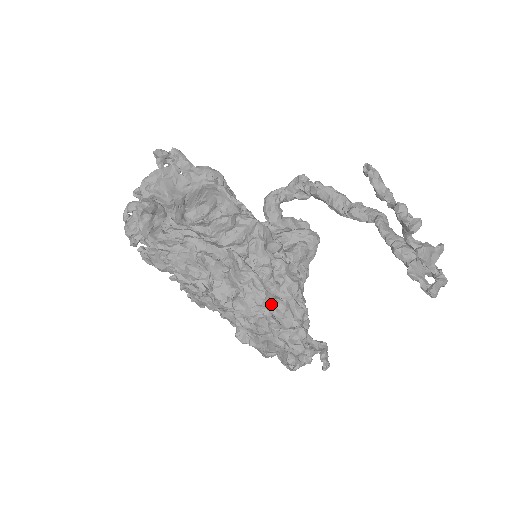
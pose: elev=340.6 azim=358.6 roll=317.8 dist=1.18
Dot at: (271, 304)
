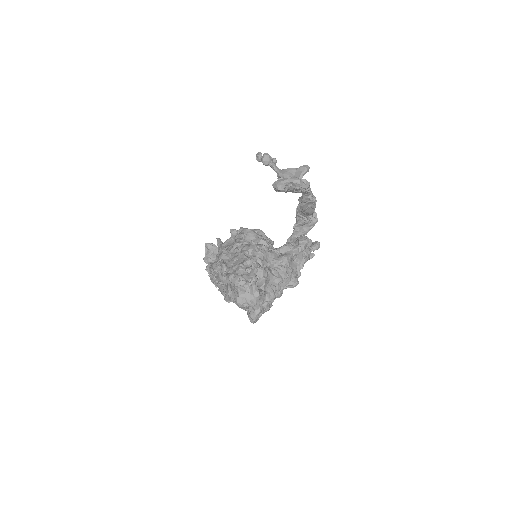
Dot at: (227, 257)
